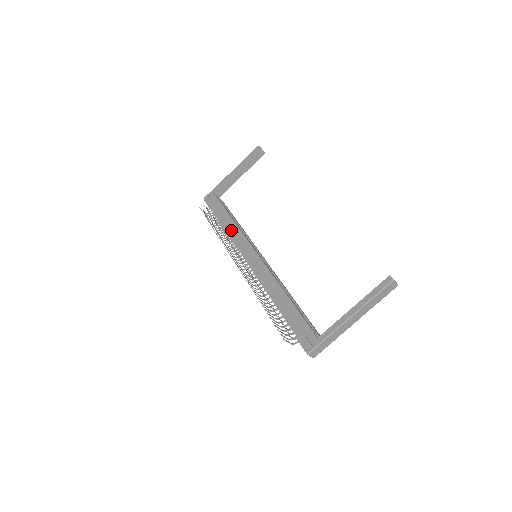
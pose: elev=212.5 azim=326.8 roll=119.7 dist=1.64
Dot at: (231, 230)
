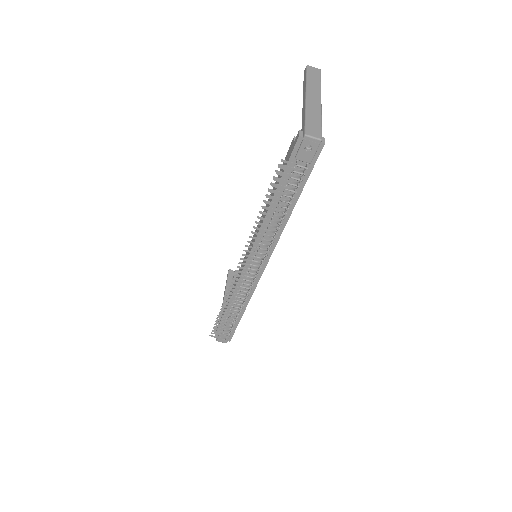
Dot at: occluded
